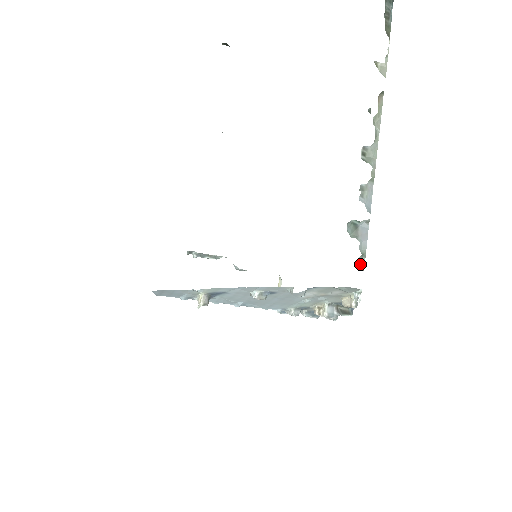
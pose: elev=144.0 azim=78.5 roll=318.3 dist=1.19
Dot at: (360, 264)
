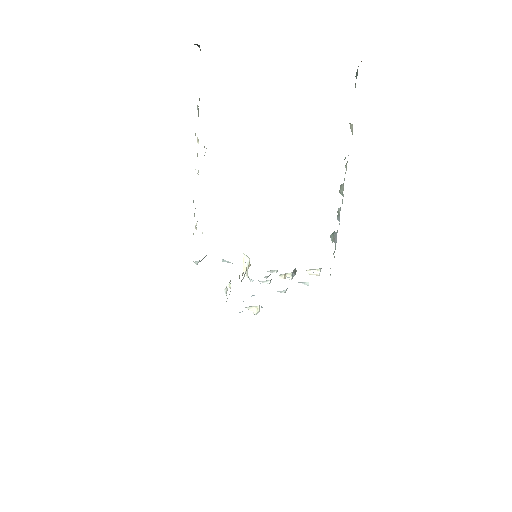
Dot at: (334, 256)
